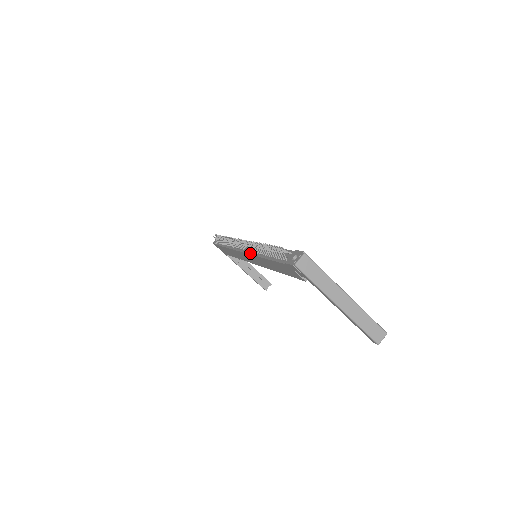
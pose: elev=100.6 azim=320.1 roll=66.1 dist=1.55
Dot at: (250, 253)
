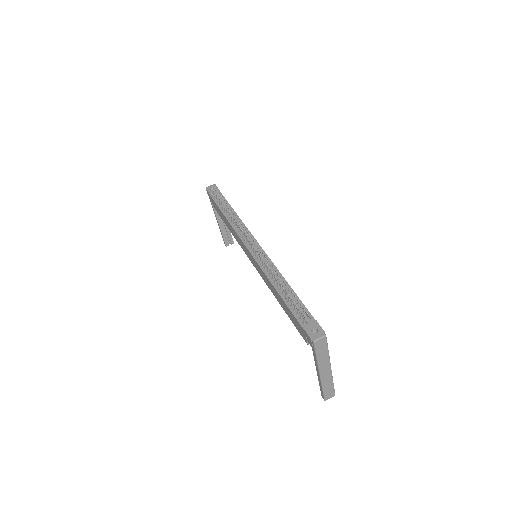
Dot at: (258, 262)
